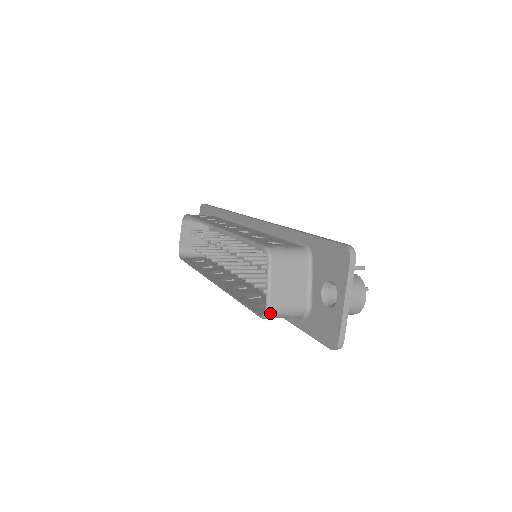
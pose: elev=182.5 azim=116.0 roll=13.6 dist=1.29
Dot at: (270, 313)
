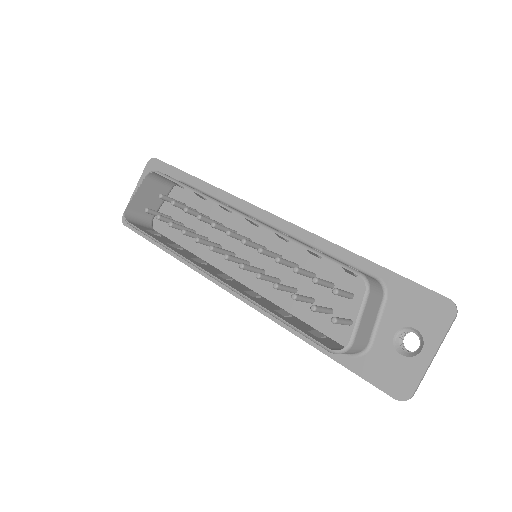
Dot at: (348, 350)
